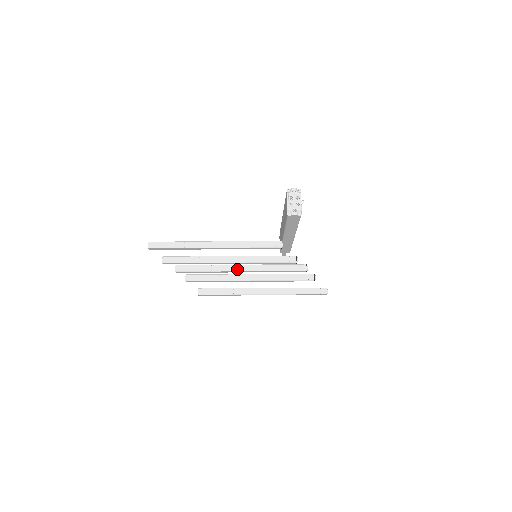
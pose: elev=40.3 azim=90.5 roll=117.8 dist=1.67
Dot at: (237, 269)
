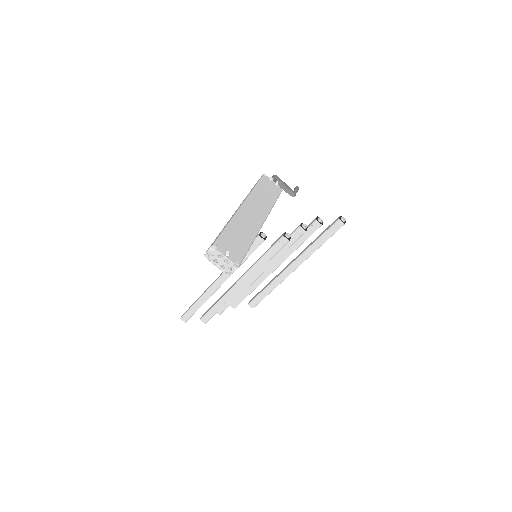
Dot at: (255, 278)
